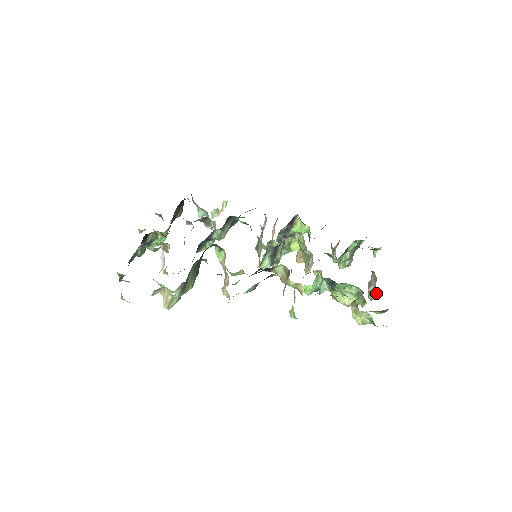
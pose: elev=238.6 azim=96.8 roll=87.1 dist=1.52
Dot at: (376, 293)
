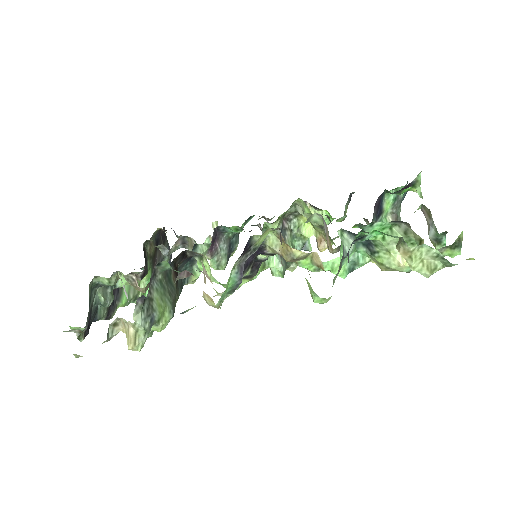
Dot at: (441, 234)
